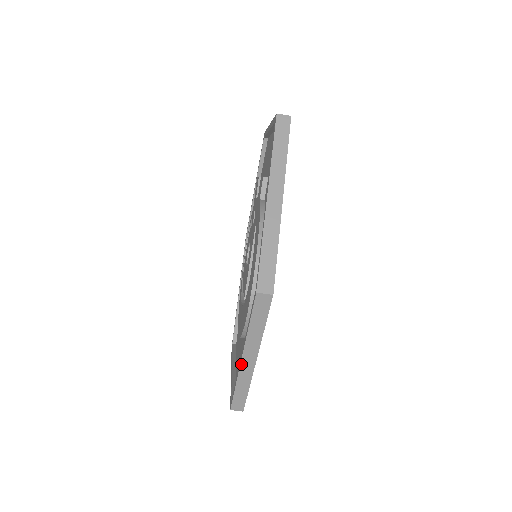
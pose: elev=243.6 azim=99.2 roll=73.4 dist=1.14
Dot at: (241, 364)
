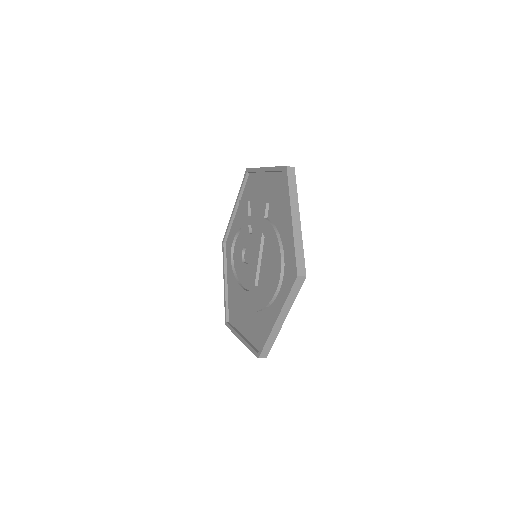
Dot at: (275, 324)
